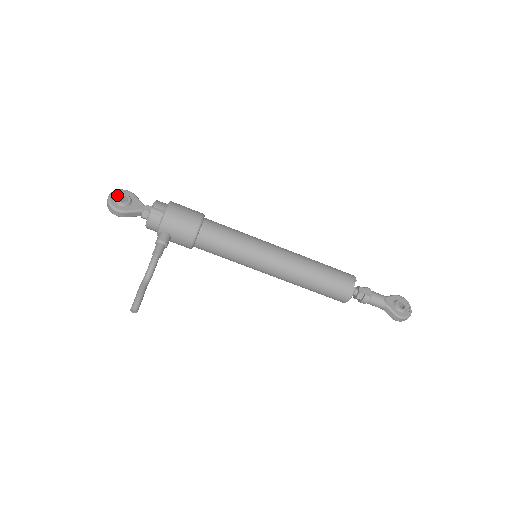
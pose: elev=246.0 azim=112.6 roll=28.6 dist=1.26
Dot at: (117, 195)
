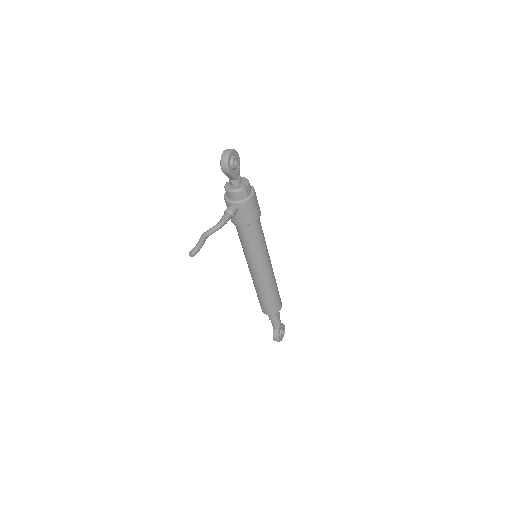
Dot at: (234, 155)
